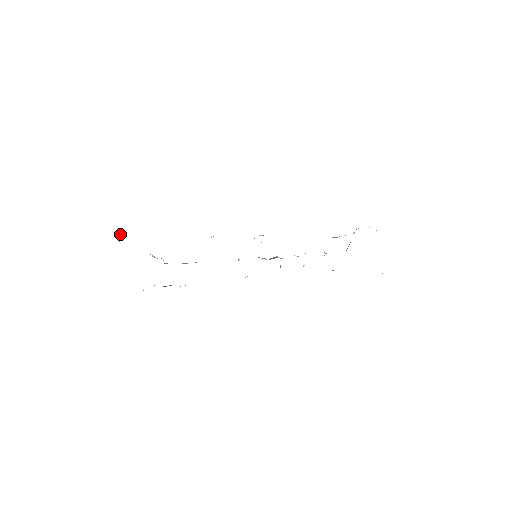
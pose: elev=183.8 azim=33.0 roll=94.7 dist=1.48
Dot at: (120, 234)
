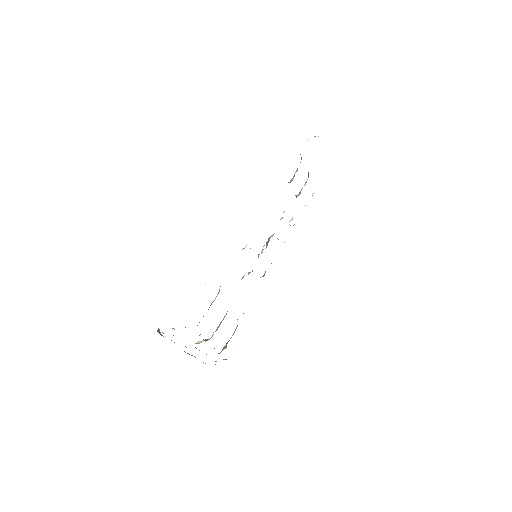
Dot at: occluded
